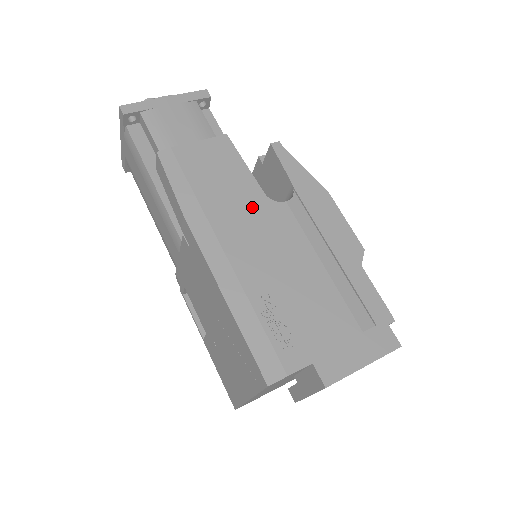
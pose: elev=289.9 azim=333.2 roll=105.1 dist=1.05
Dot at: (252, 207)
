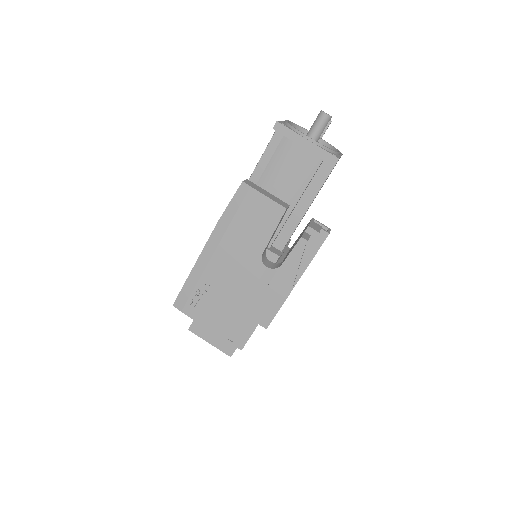
Dot at: (249, 252)
